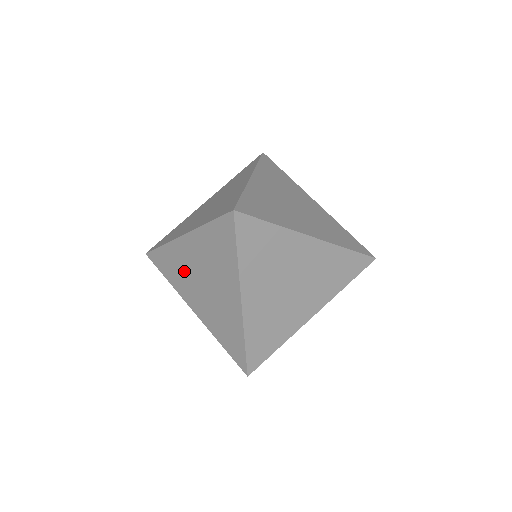
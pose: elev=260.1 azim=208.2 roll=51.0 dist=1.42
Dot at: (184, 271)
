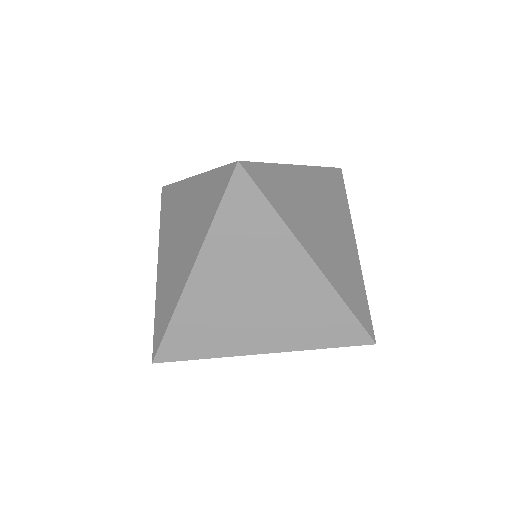
Dot at: (174, 217)
